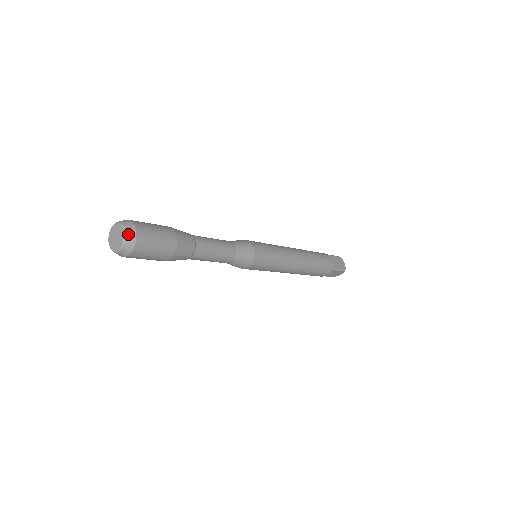
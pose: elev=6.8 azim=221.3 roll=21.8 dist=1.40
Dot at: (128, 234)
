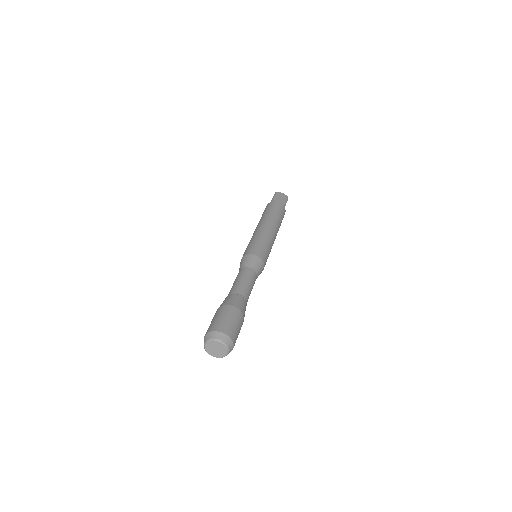
Dot at: (223, 340)
